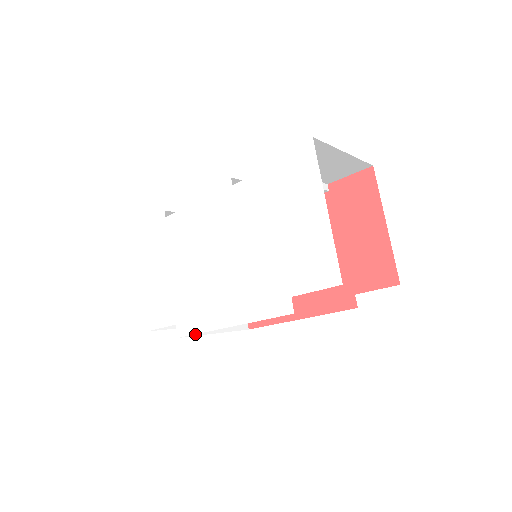
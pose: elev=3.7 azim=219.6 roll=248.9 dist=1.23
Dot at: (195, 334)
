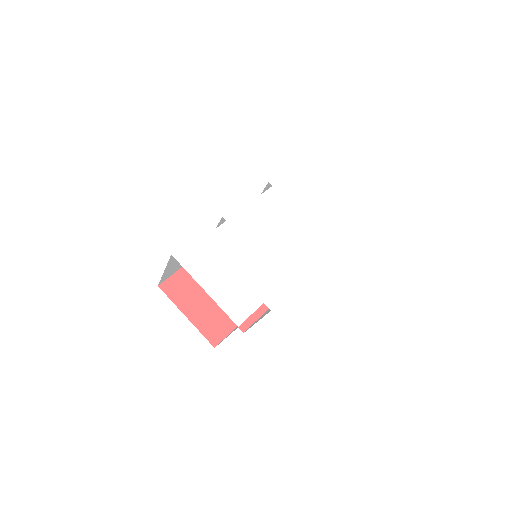
Dot at: occluded
